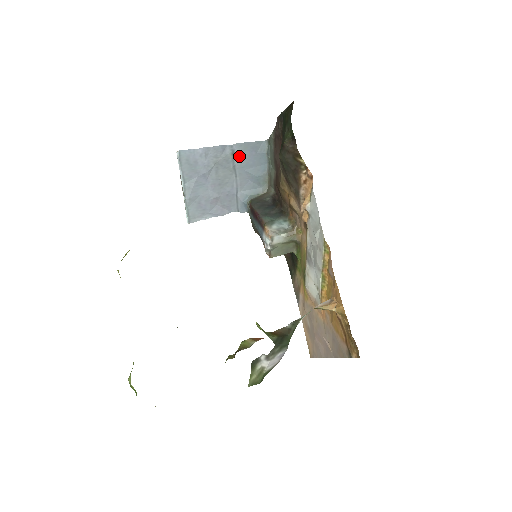
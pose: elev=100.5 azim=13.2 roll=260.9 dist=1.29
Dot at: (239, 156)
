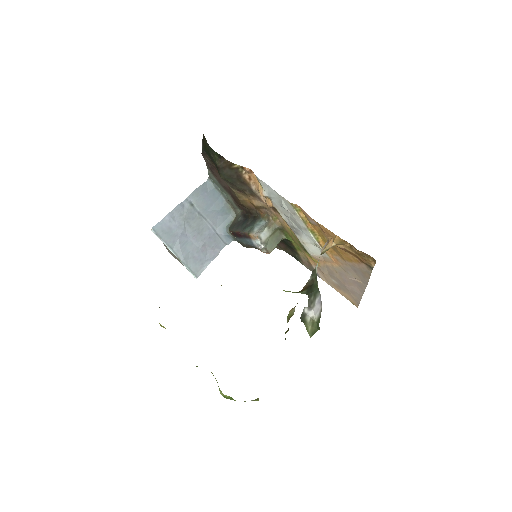
Dot at: (197, 203)
